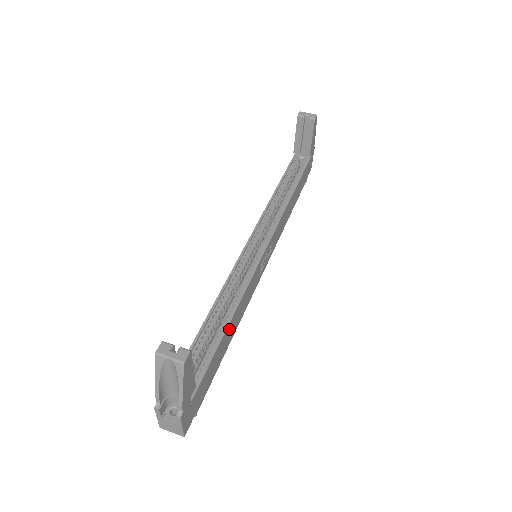
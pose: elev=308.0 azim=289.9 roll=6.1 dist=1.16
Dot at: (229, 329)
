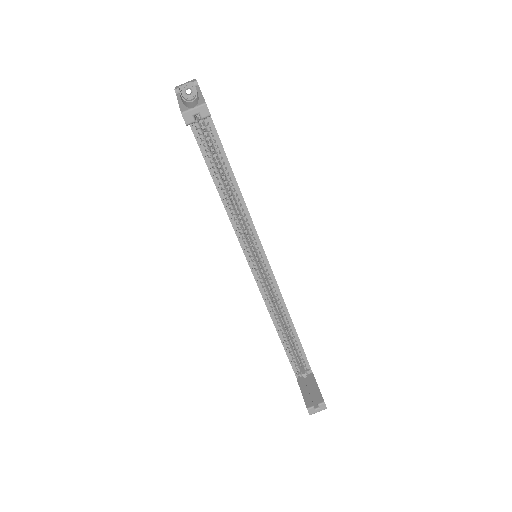
Dot at: occluded
